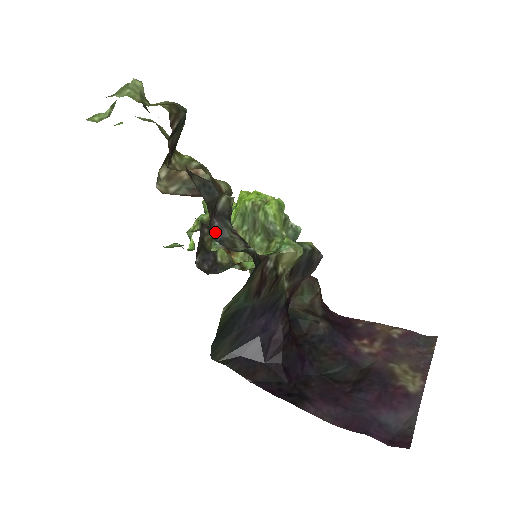
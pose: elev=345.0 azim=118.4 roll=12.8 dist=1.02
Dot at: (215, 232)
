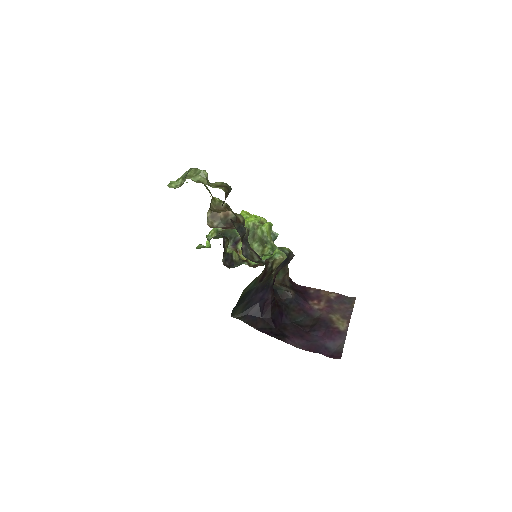
Dot at: (243, 251)
